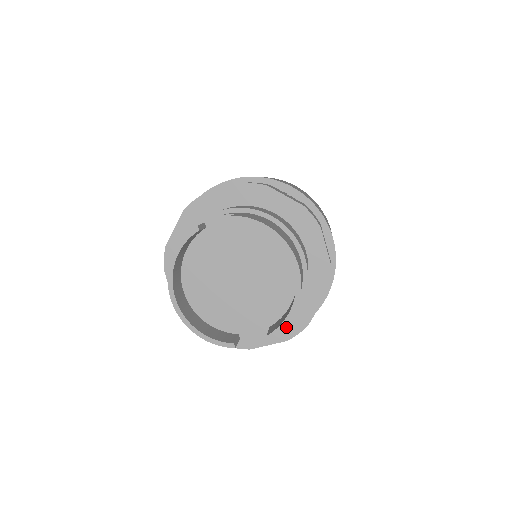
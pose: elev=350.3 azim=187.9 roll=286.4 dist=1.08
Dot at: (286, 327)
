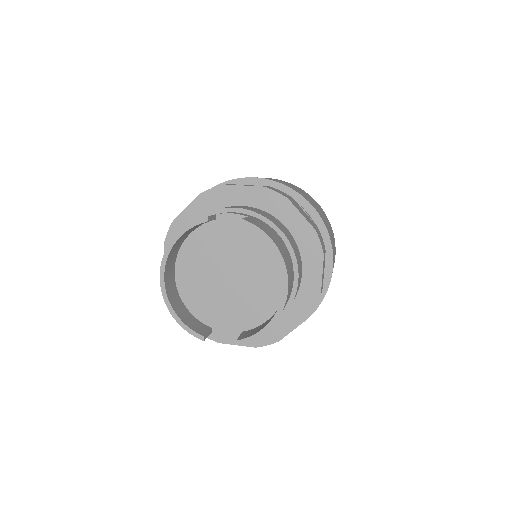
Dot at: occluded
